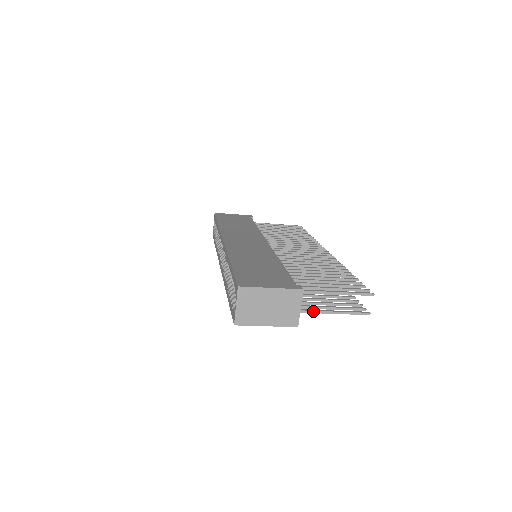
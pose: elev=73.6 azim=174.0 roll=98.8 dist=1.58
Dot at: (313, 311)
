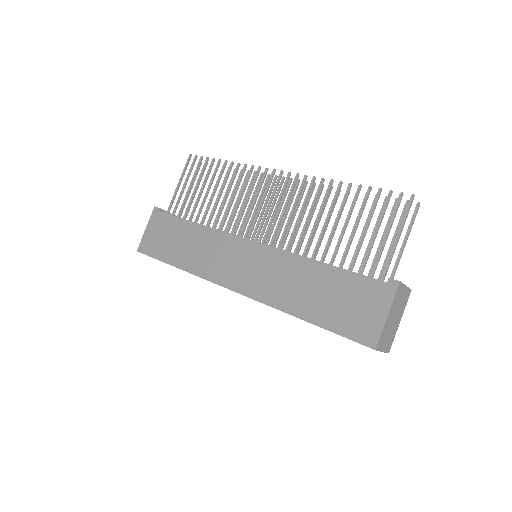
Dot at: (398, 264)
